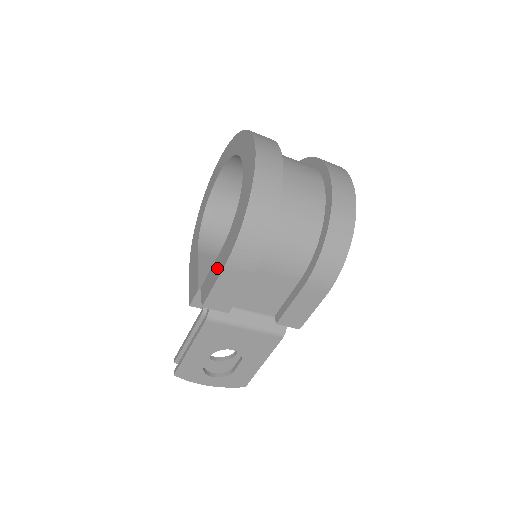
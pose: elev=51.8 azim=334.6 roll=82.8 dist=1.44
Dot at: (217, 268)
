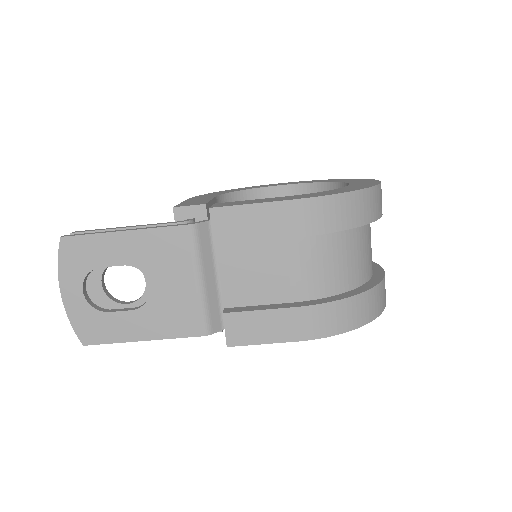
Dot at: (267, 200)
